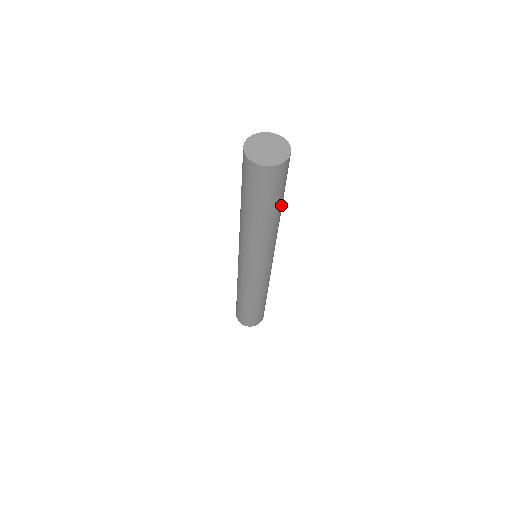
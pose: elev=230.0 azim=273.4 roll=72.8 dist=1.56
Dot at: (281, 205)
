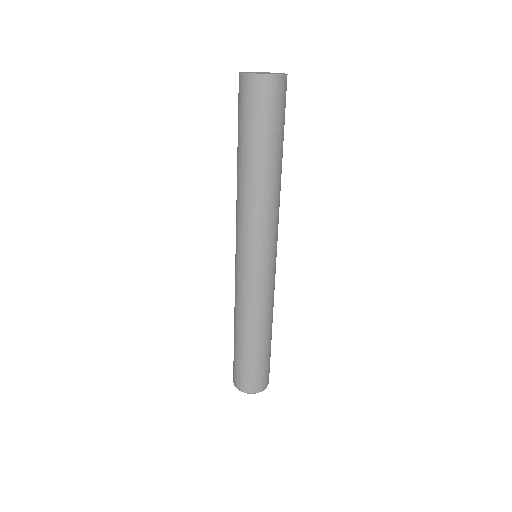
Dot at: (281, 153)
